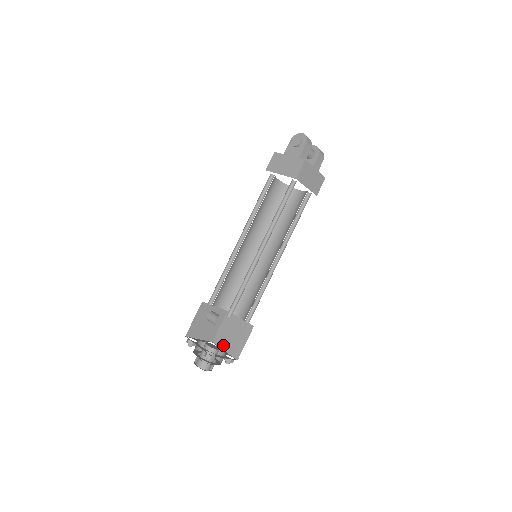
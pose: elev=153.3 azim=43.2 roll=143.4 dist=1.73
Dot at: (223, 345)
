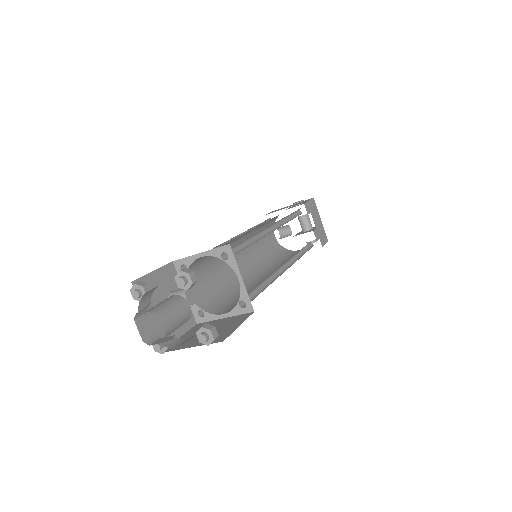
Dot at: (187, 345)
